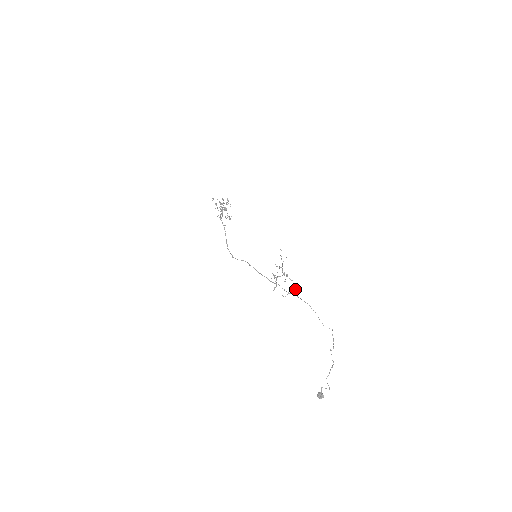
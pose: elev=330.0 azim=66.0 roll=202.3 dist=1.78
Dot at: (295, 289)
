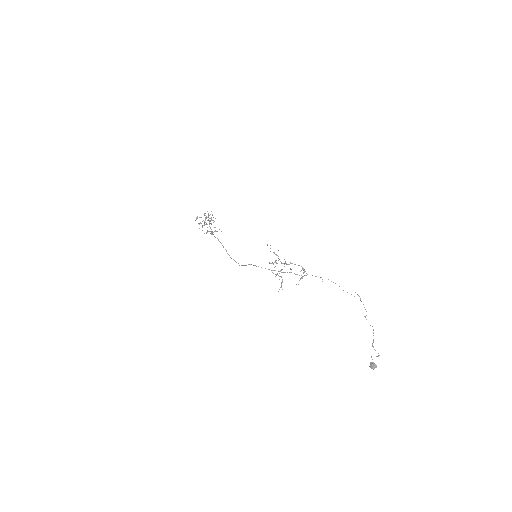
Dot at: (304, 272)
